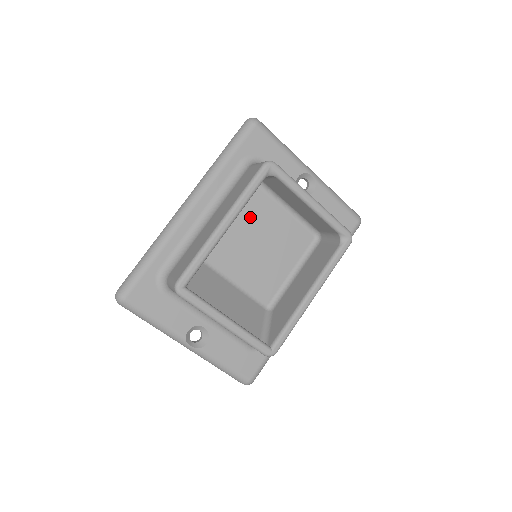
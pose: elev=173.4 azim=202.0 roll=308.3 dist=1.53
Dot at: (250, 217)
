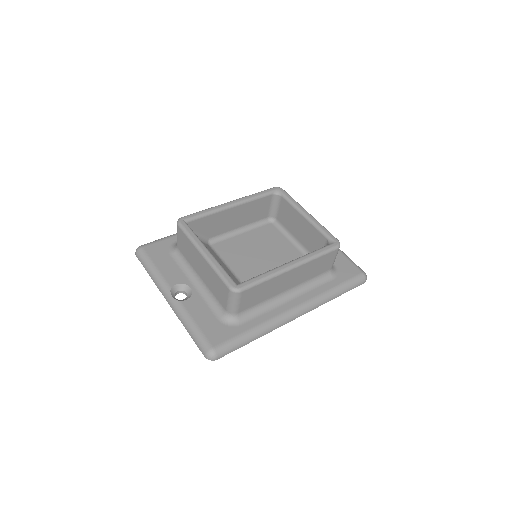
Dot at: (261, 238)
